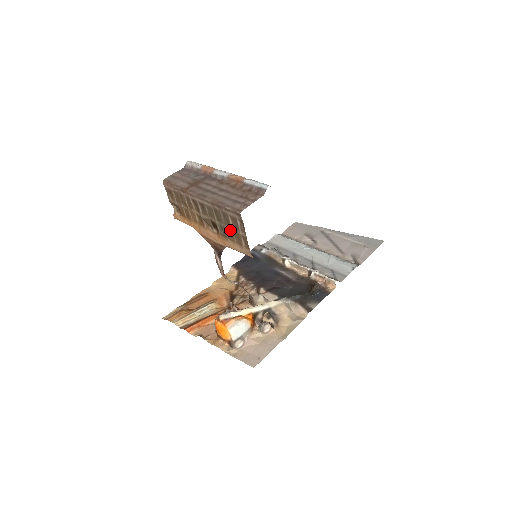
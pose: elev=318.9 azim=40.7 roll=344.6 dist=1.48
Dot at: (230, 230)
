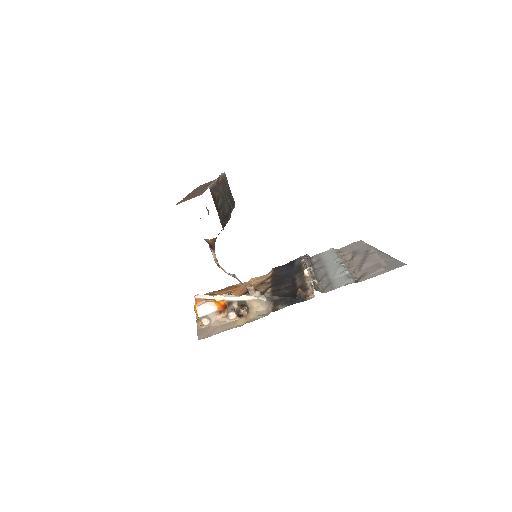
Dot at: occluded
